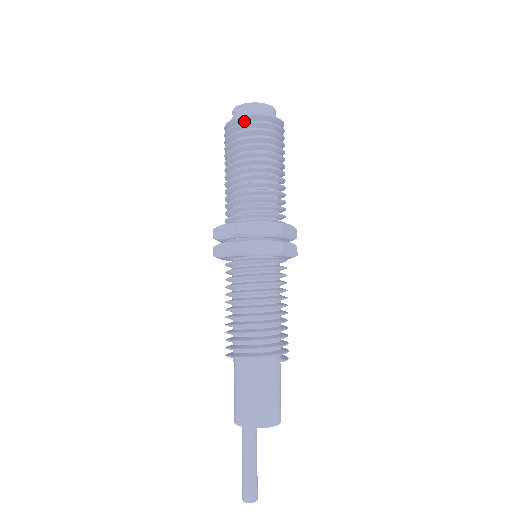
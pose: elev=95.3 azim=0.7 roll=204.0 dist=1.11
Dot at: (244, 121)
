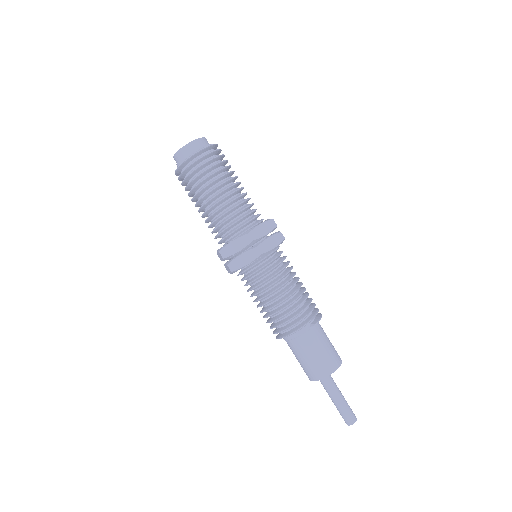
Dot at: (182, 168)
